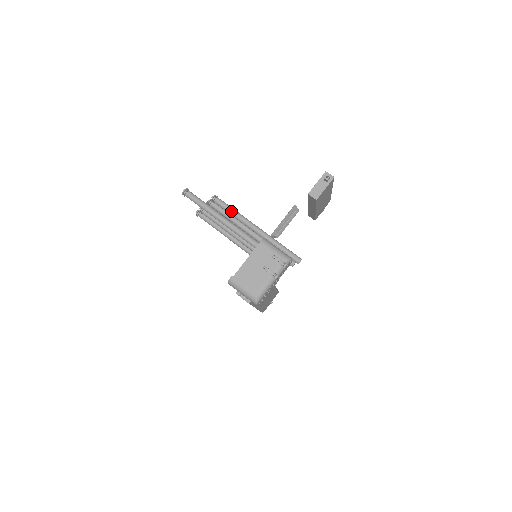
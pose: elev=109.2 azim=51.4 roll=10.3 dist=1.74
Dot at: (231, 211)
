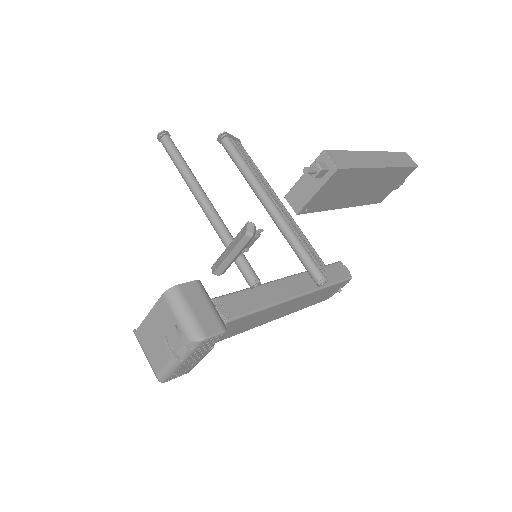
Dot at: (238, 166)
